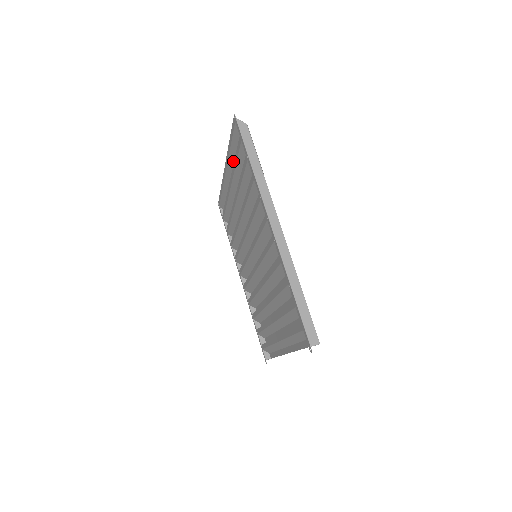
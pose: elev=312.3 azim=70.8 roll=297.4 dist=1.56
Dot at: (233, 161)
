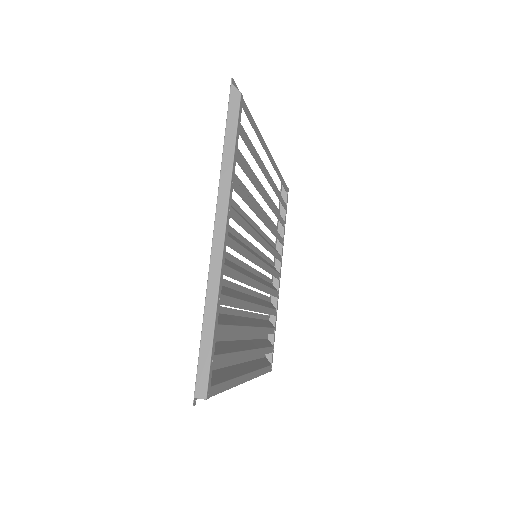
Dot at: occluded
